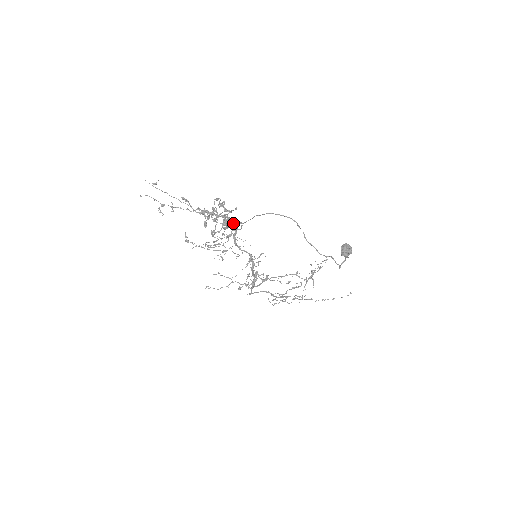
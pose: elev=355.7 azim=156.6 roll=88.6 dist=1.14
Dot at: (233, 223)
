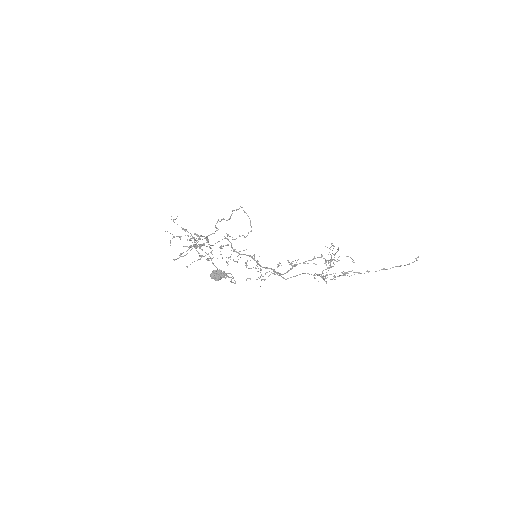
Dot at: occluded
